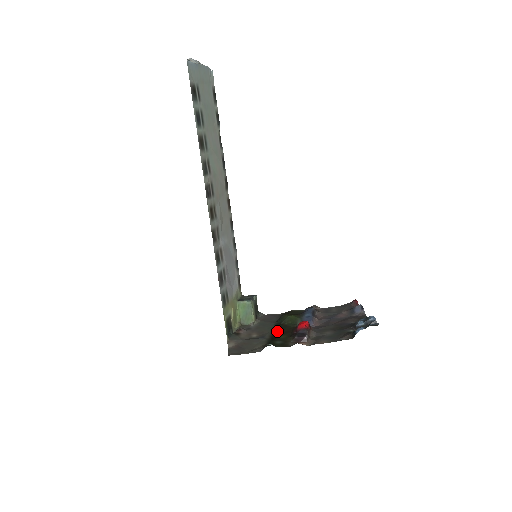
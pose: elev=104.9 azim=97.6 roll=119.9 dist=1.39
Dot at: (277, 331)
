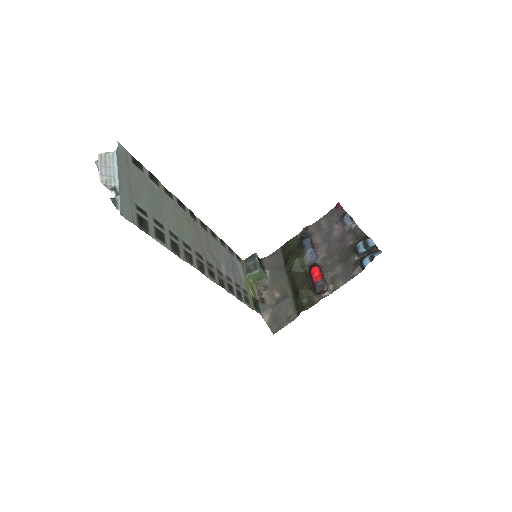
Dot at: (294, 284)
